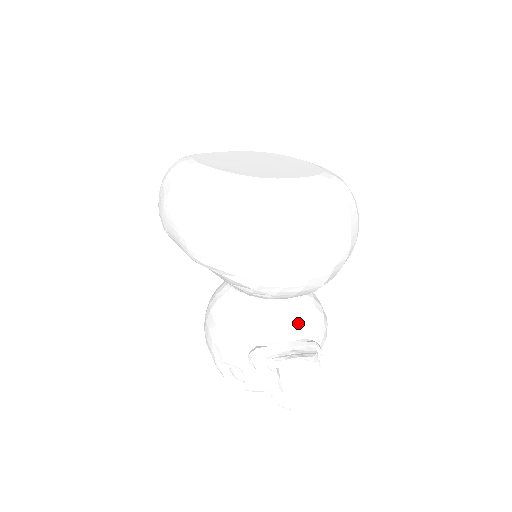
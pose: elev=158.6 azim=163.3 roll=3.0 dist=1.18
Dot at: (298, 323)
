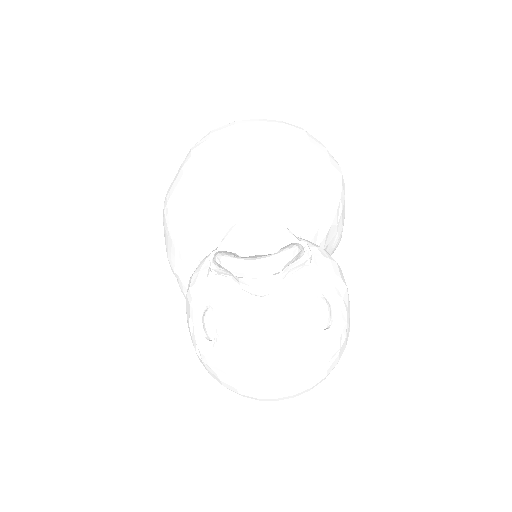
Dot at: occluded
